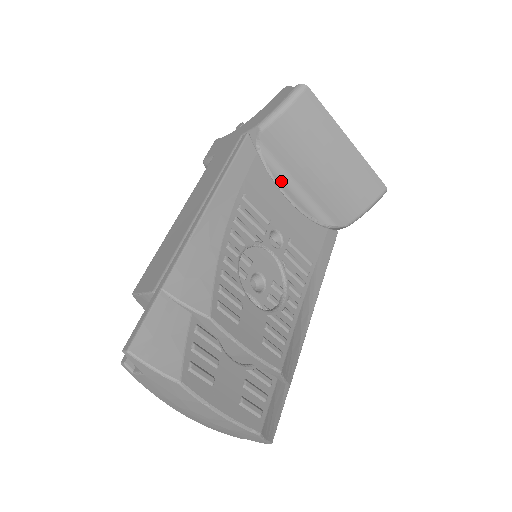
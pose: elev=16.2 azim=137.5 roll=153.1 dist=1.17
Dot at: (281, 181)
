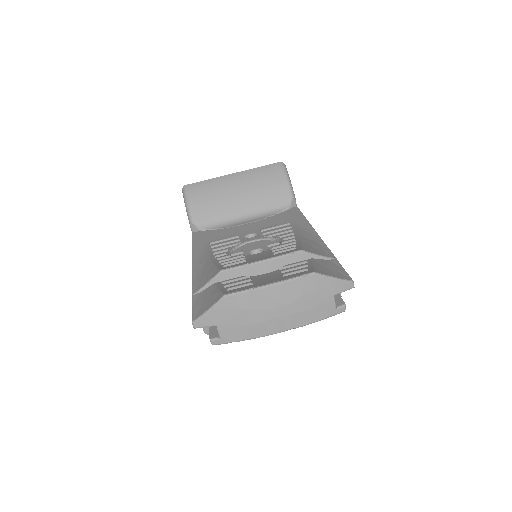
Dot at: (231, 225)
